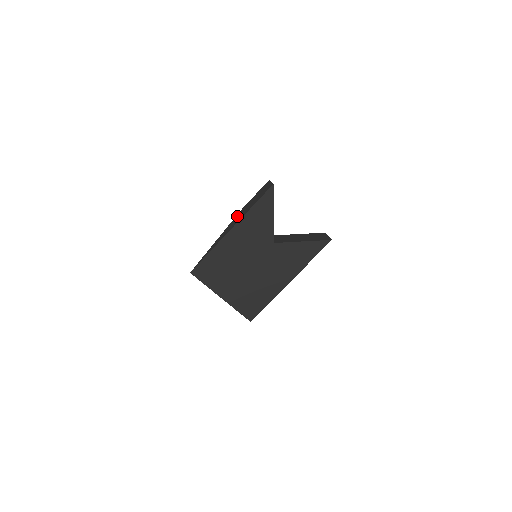
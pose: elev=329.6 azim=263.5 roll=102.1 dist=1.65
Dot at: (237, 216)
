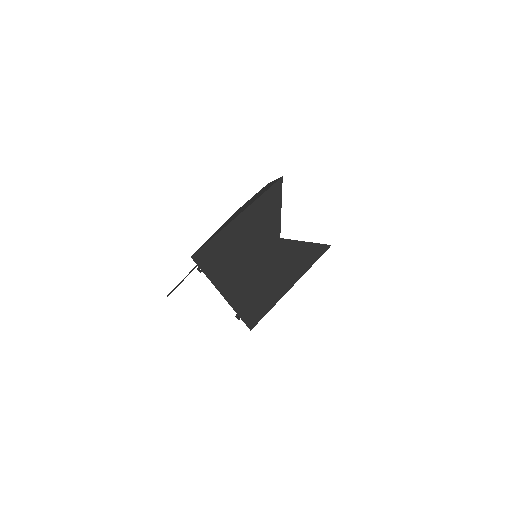
Dot at: (239, 210)
